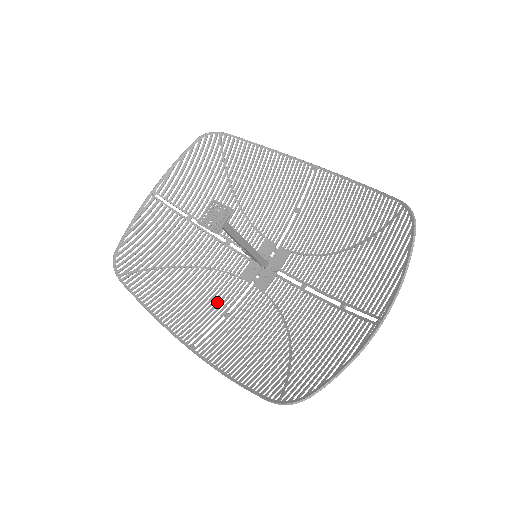
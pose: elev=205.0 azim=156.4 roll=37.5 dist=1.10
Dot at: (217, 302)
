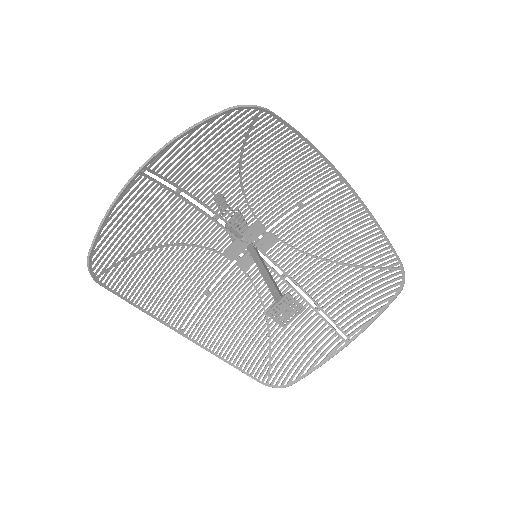
Dot at: (199, 281)
